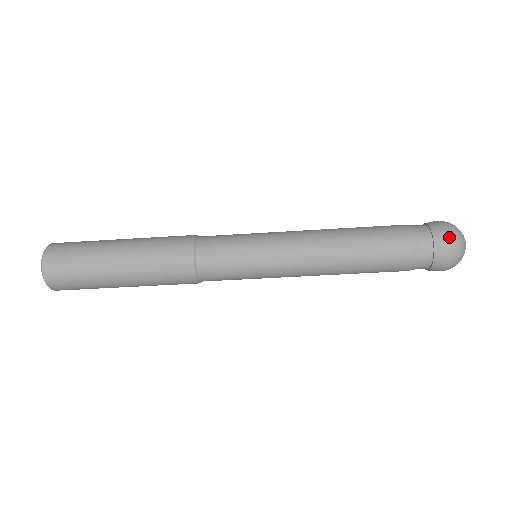
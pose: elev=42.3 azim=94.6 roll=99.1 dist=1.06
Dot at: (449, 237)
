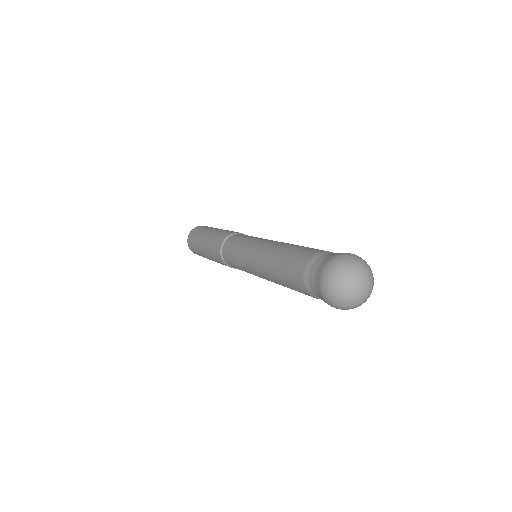
Dot at: (323, 293)
